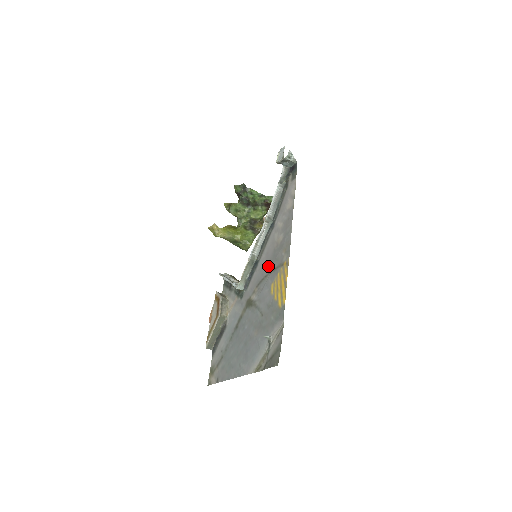
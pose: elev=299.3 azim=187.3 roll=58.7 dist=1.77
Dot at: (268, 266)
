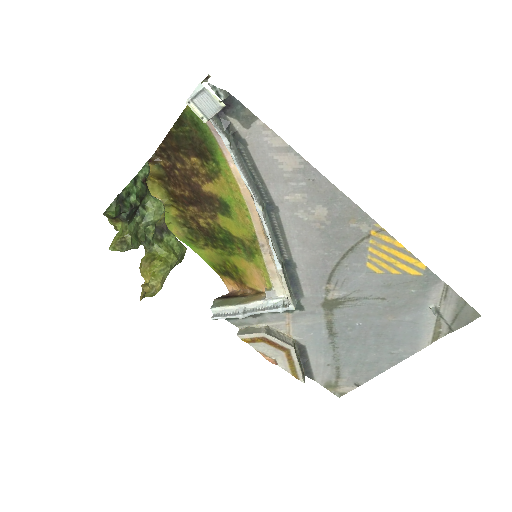
Dot at: (329, 253)
